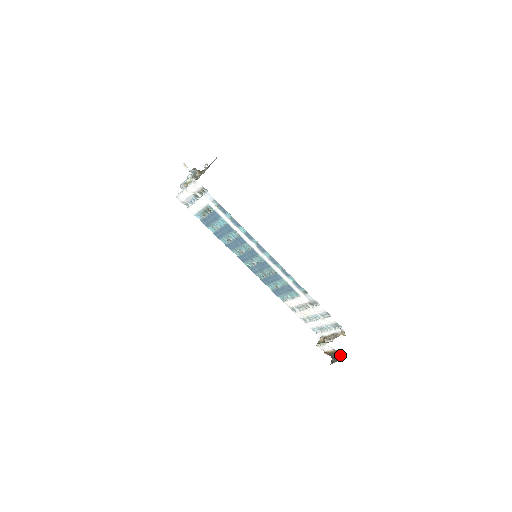
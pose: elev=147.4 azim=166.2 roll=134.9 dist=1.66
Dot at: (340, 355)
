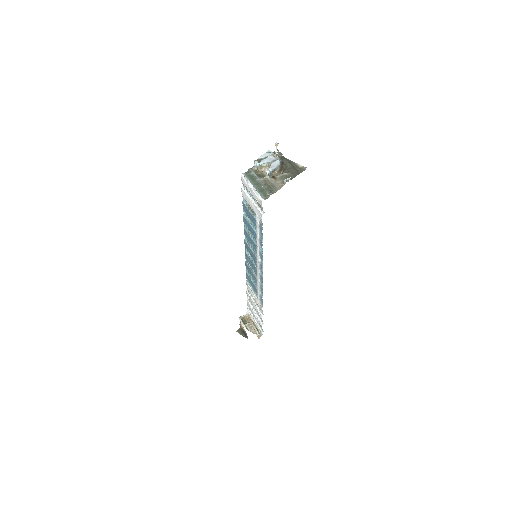
Dot at: (247, 336)
